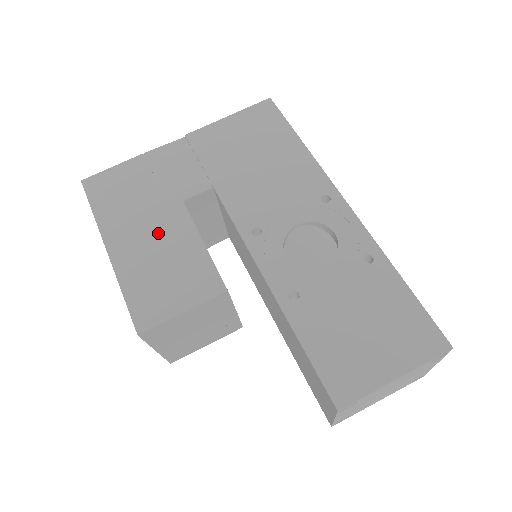
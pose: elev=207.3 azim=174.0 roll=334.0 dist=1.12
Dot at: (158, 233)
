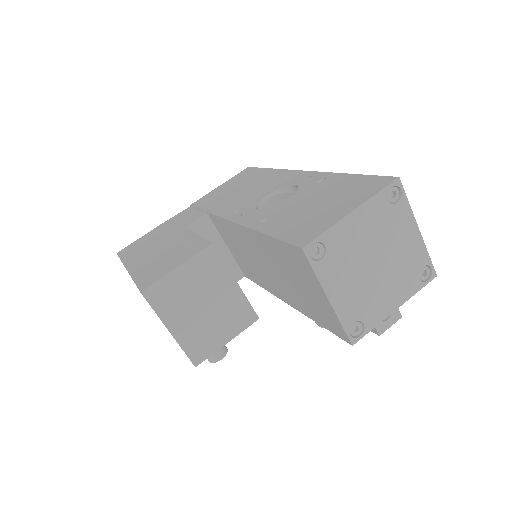
Dot at: (165, 246)
